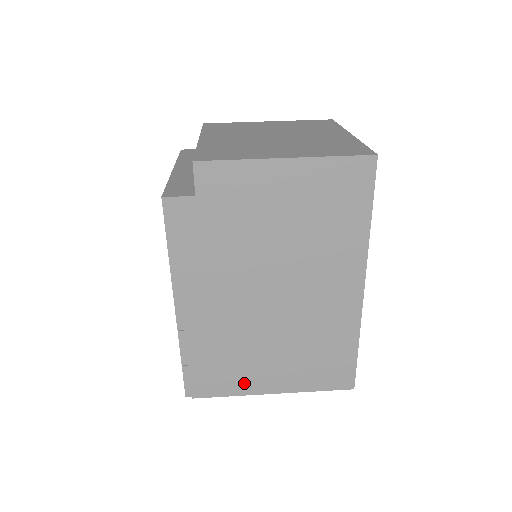
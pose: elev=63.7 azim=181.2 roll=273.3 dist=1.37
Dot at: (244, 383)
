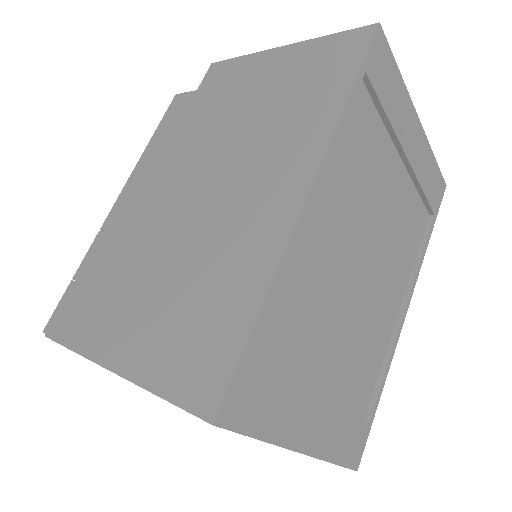
Dot at: (97, 332)
